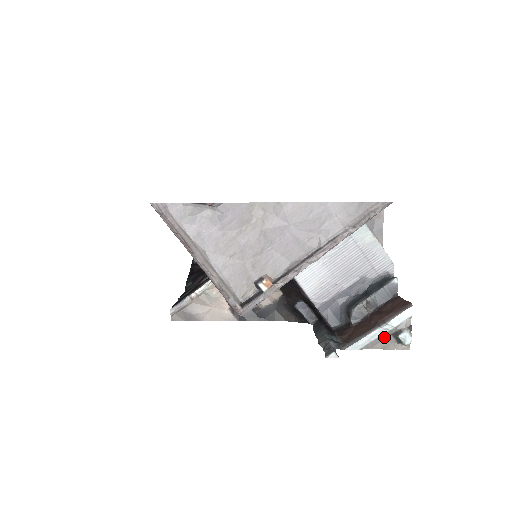
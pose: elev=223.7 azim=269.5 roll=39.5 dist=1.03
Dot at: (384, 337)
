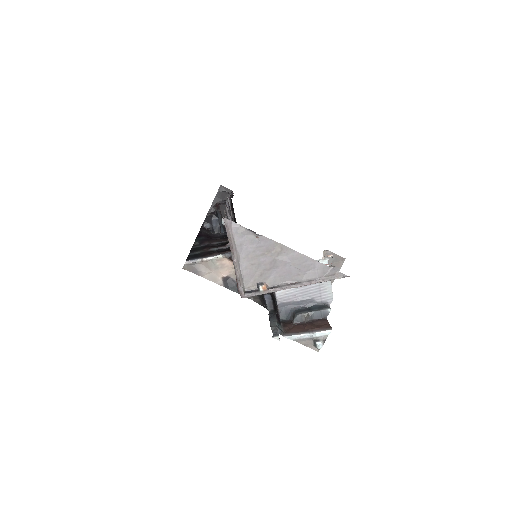
Dot at: (308, 339)
